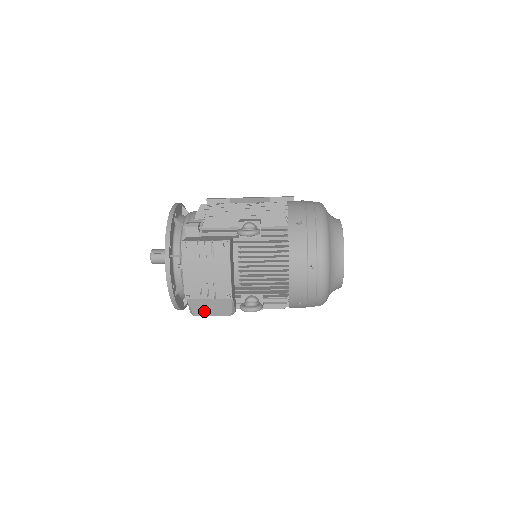
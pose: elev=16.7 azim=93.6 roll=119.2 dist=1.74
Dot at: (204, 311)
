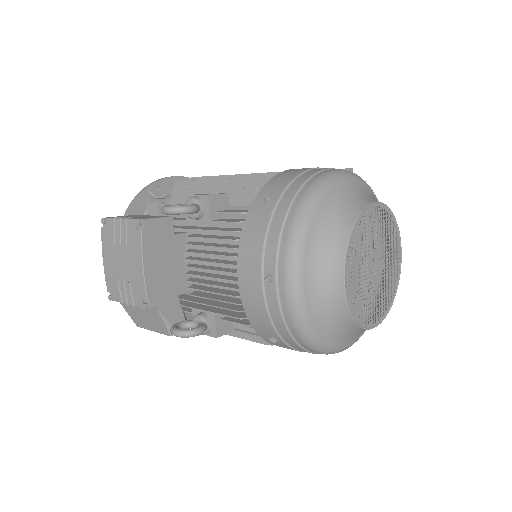
Dot at: (142, 322)
